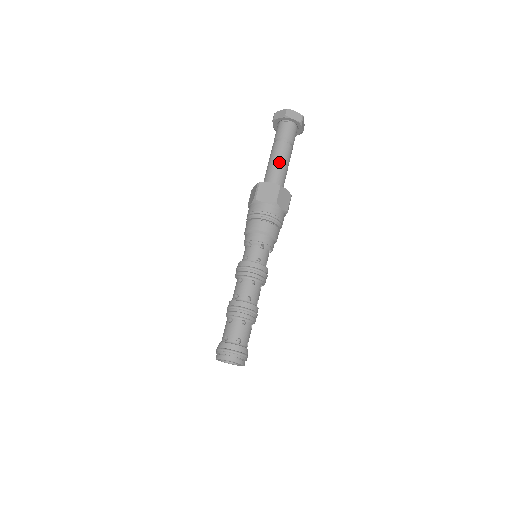
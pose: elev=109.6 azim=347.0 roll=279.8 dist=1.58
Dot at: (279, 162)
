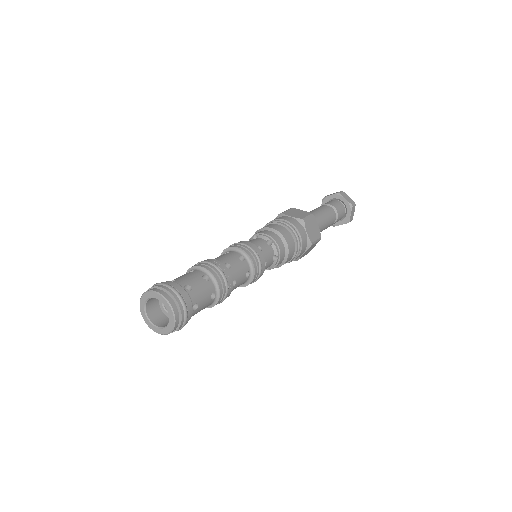
Dot at: (319, 212)
